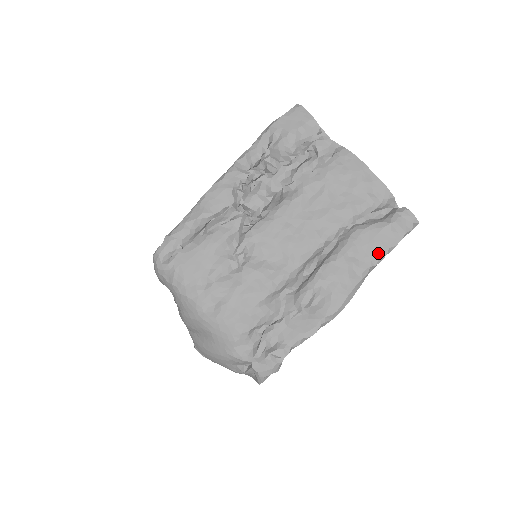
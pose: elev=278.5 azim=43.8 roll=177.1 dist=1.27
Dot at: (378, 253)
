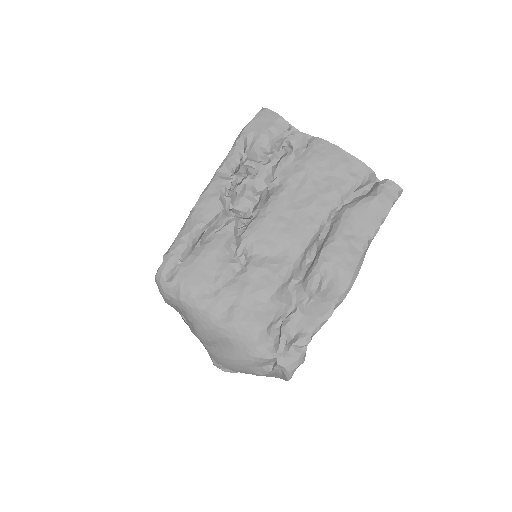
Dot at: (372, 226)
